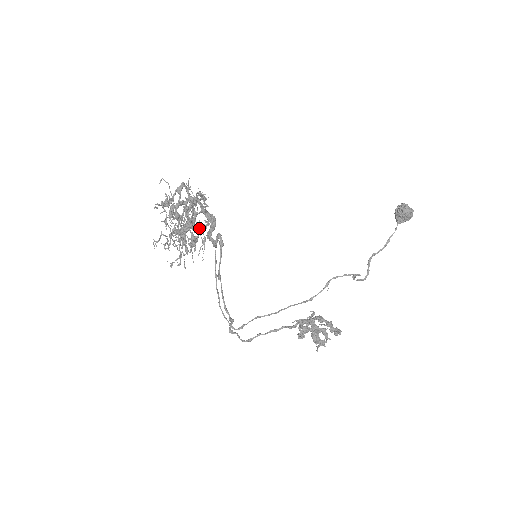
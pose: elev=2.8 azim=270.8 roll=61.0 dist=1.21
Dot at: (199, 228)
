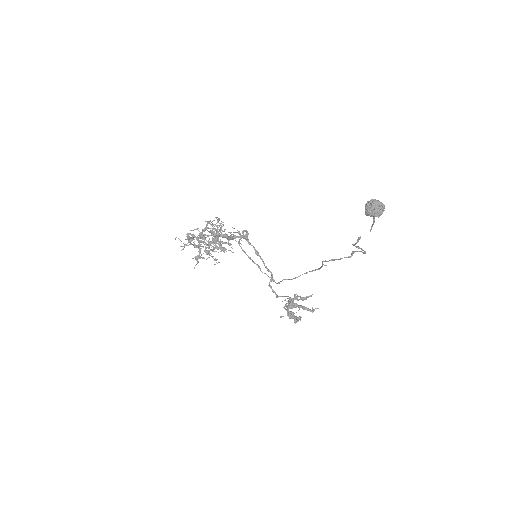
Dot at: occluded
